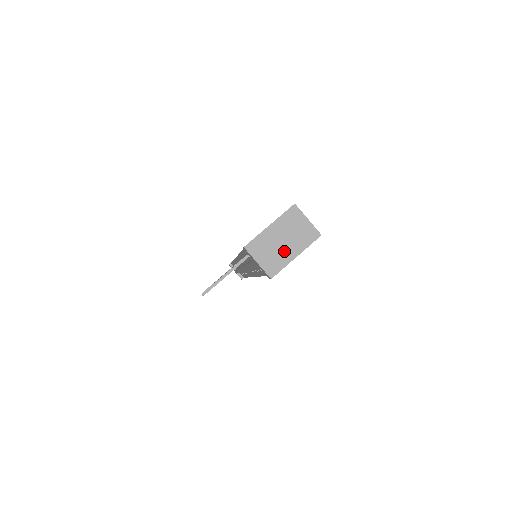
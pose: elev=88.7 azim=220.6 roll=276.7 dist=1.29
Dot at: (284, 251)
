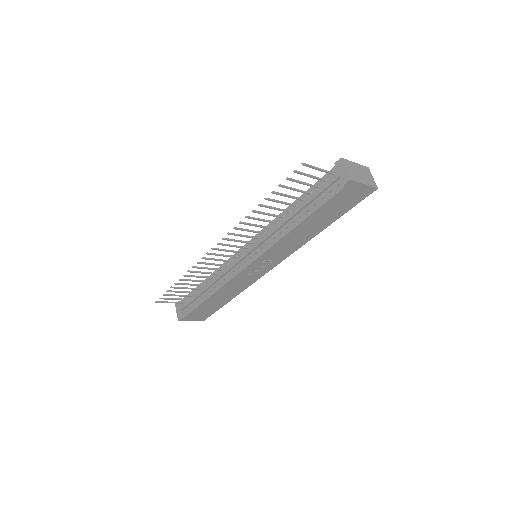
Dot at: (359, 177)
